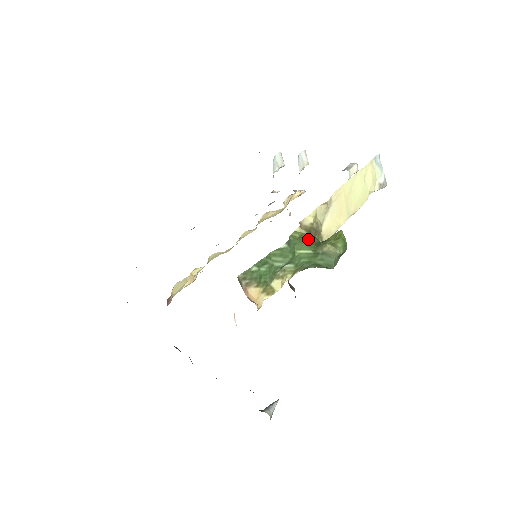
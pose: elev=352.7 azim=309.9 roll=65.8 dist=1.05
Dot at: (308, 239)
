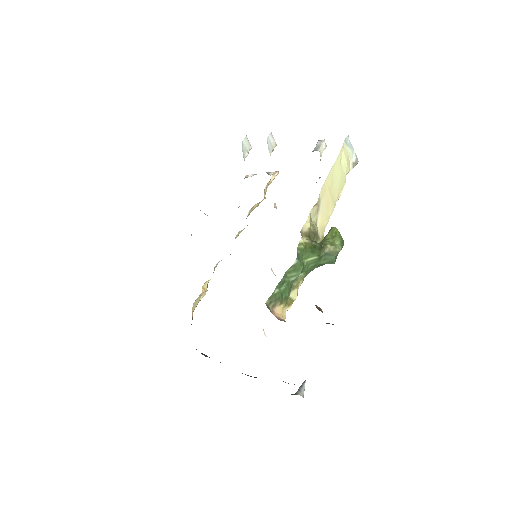
Dot at: (312, 247)
